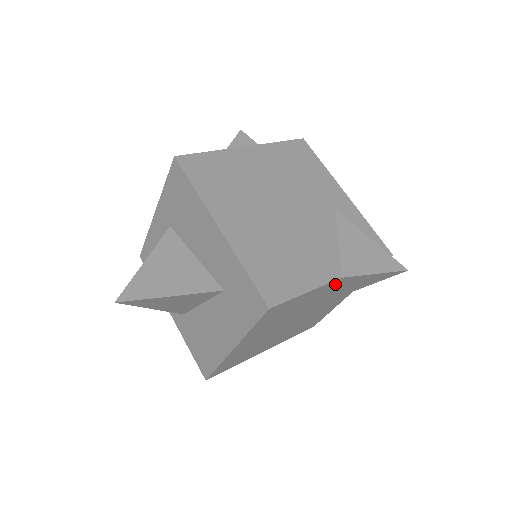
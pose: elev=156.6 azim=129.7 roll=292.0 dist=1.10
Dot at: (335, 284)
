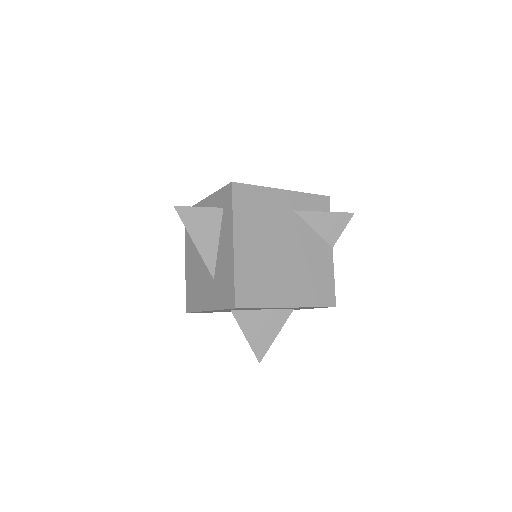
Dot at: occluded
